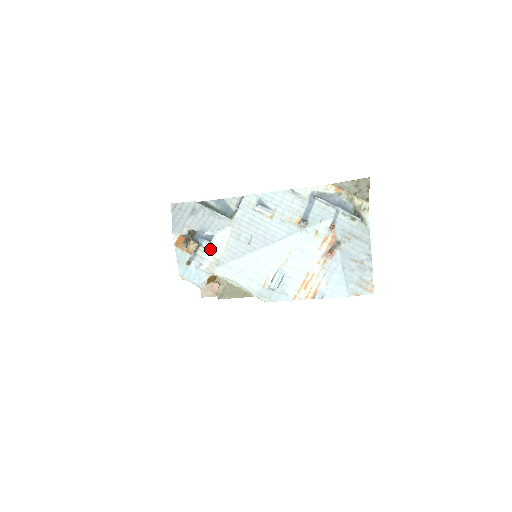
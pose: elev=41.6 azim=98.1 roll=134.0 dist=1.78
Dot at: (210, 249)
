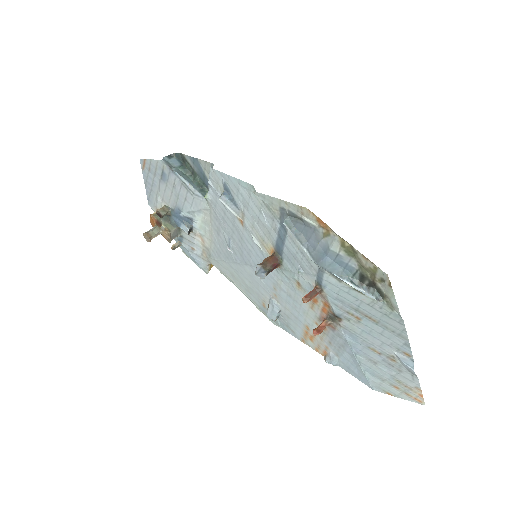
Dot at: (195, 234)
